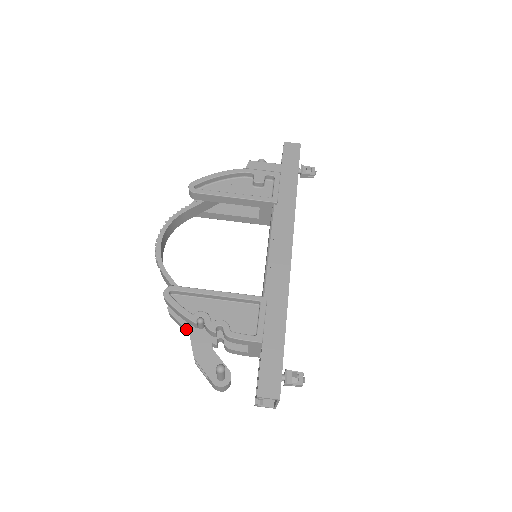
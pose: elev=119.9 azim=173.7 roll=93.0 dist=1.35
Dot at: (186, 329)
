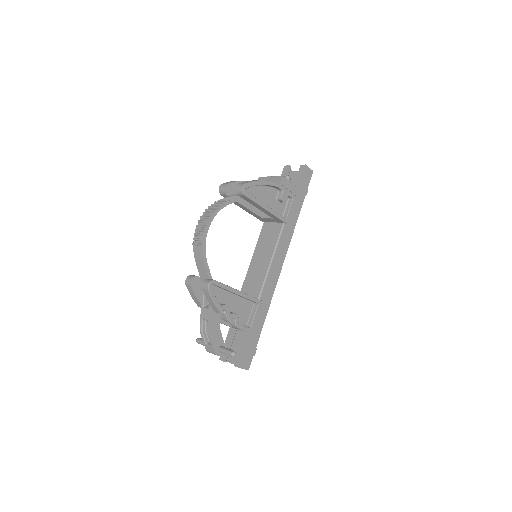
Dot at: (197, 301)
